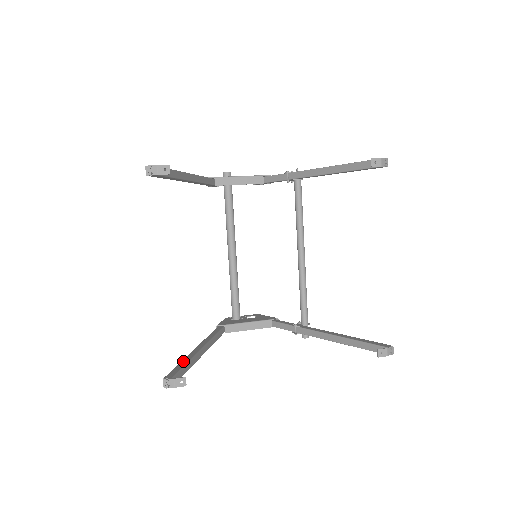
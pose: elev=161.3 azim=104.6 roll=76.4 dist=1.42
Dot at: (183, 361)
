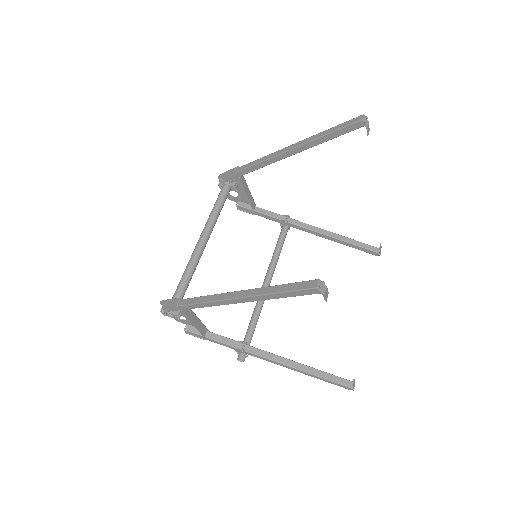
Dot at: (276, 286)
